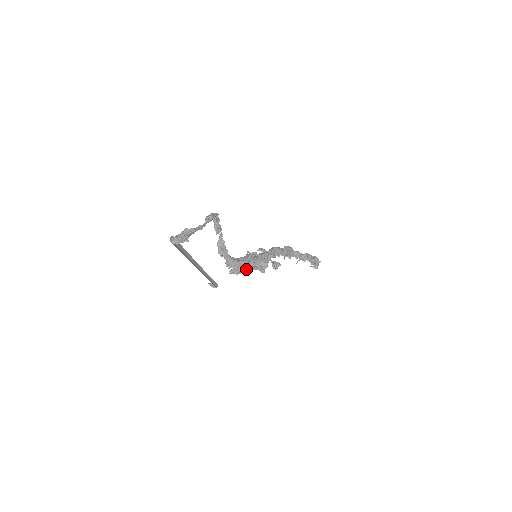
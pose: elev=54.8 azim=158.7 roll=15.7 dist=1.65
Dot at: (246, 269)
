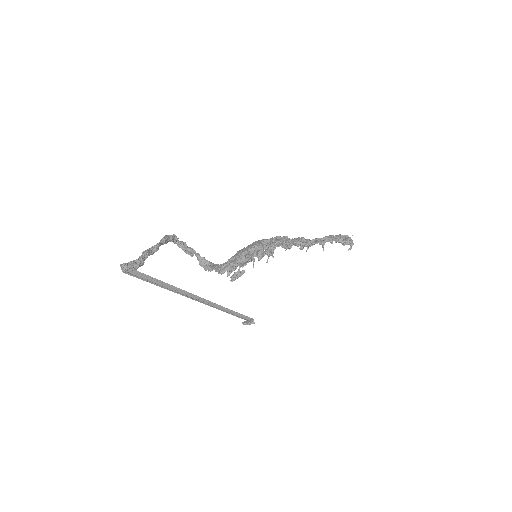
Dot at: (244, 265)
